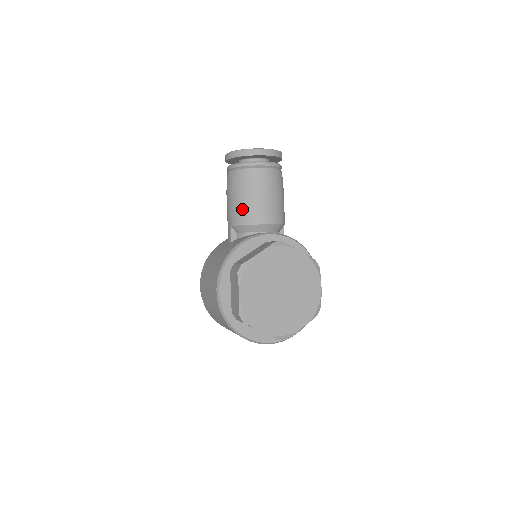
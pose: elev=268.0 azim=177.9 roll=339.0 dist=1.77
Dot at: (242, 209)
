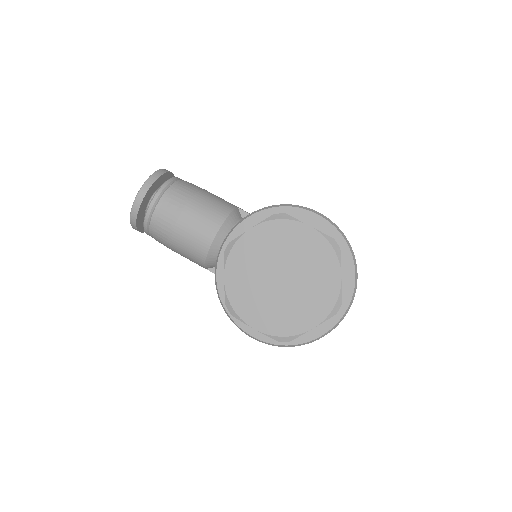
Dot at: (188, 253)
